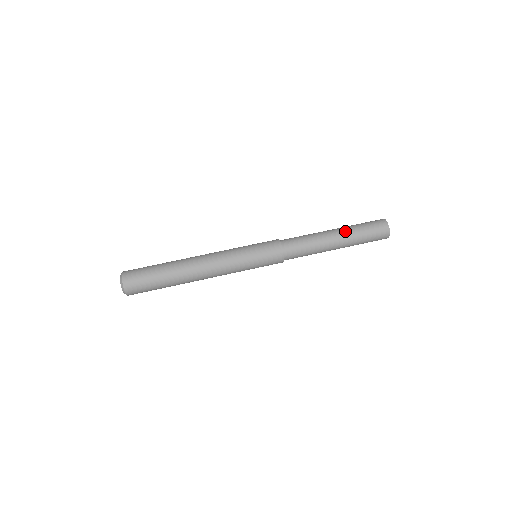
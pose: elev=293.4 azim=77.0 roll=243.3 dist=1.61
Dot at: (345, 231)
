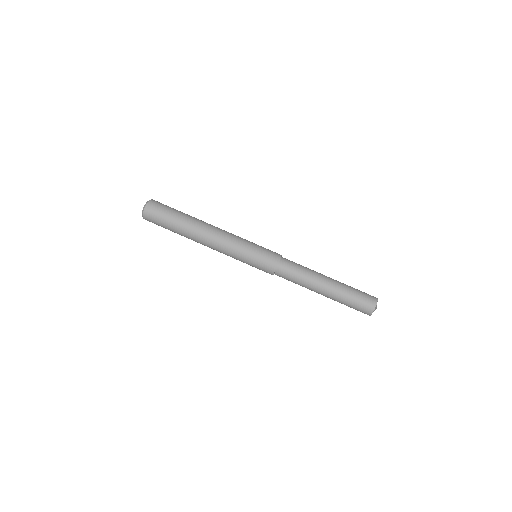
Dot at: (337, 287)
